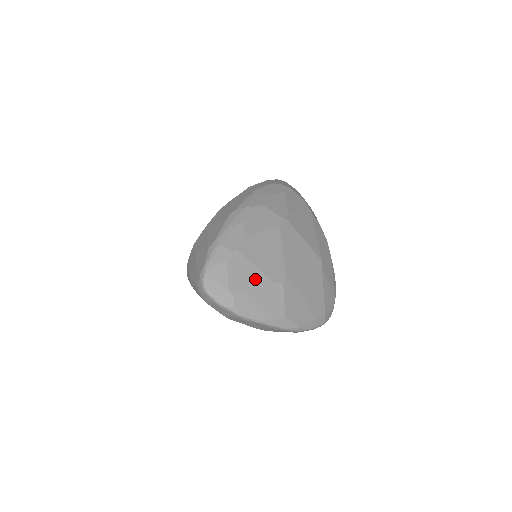
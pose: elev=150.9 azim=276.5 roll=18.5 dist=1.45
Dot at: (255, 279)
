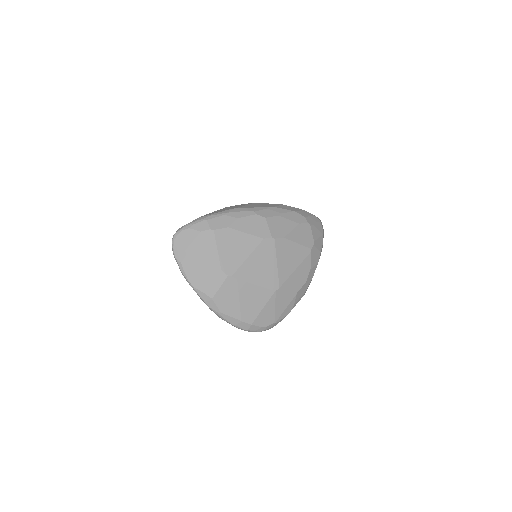
Dot at: (210, 257)
